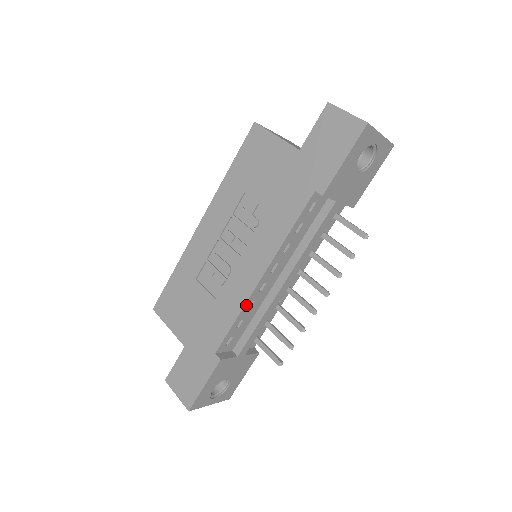
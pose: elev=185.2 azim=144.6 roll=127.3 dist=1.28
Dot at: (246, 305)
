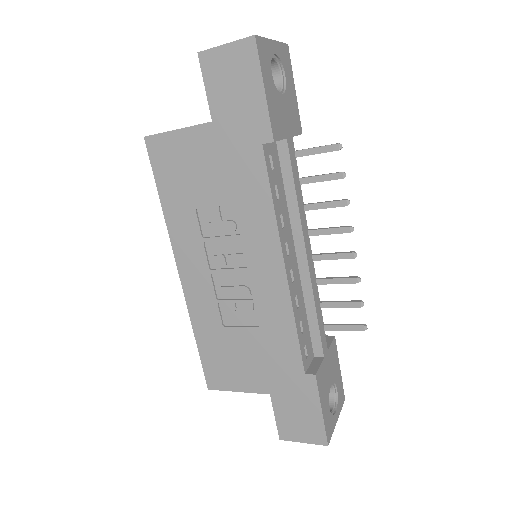
Dot at: (293, 306)
